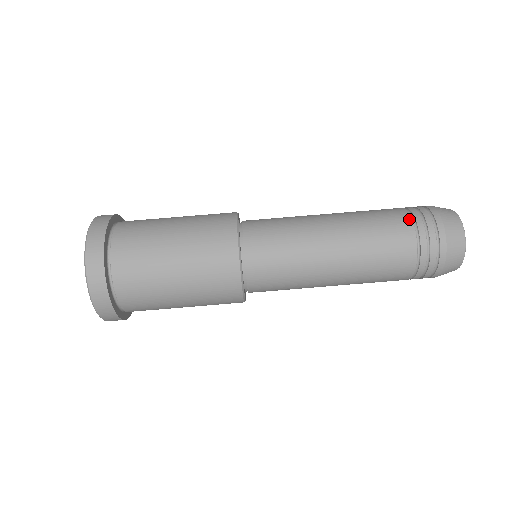
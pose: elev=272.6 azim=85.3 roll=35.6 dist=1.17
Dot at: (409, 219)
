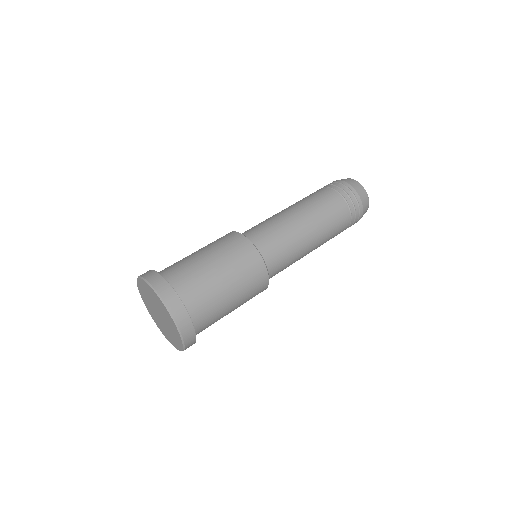
Dot at: (325, 188)
